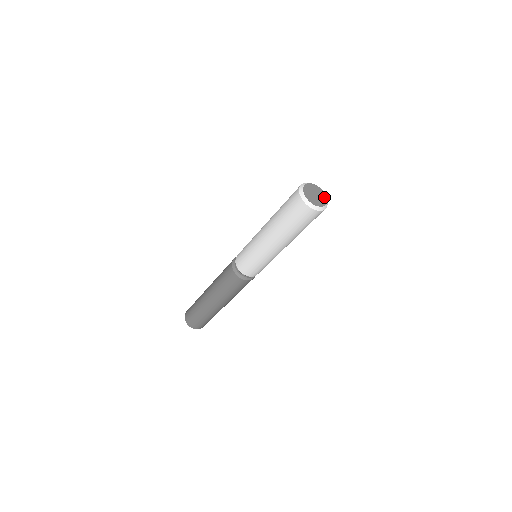
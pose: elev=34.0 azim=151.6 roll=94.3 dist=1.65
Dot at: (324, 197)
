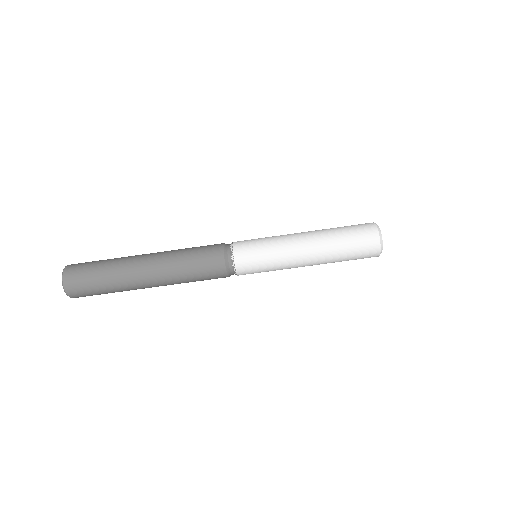
Dot at: occluded
